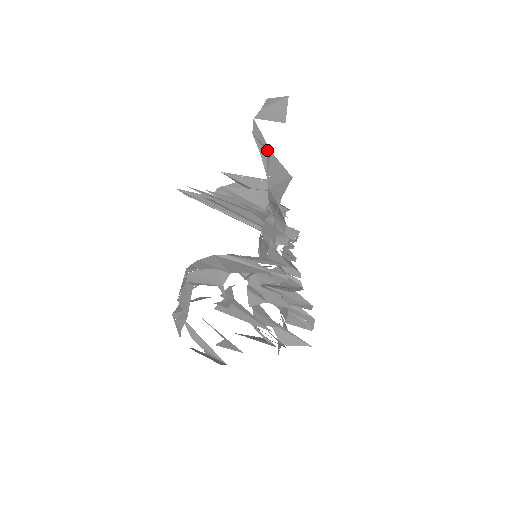
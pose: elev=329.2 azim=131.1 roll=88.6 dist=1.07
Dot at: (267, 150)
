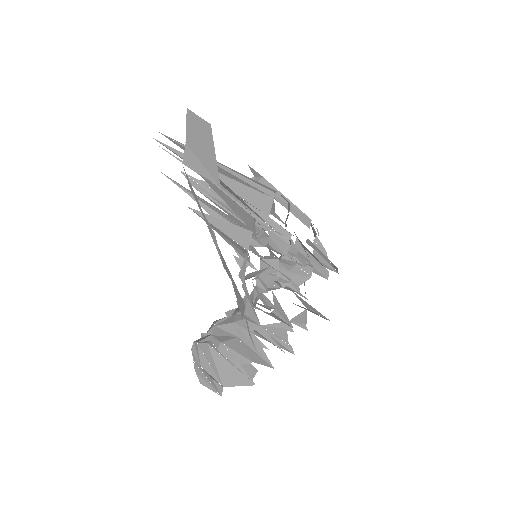
Dot at: (212, 233)
